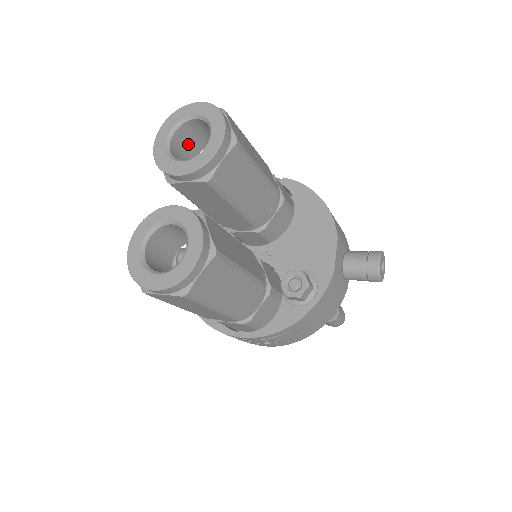
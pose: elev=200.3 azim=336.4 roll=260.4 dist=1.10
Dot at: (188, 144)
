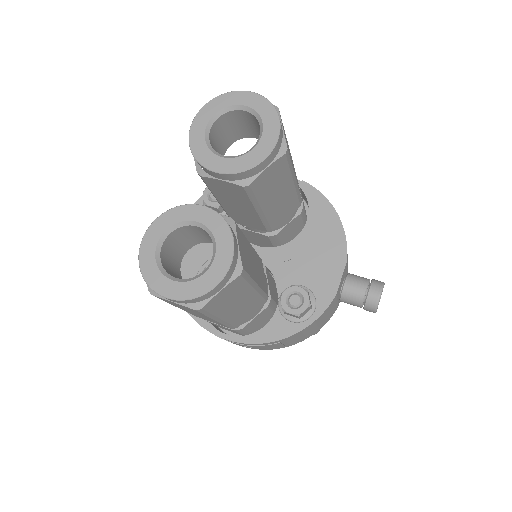
Dot at: (226, 132)
